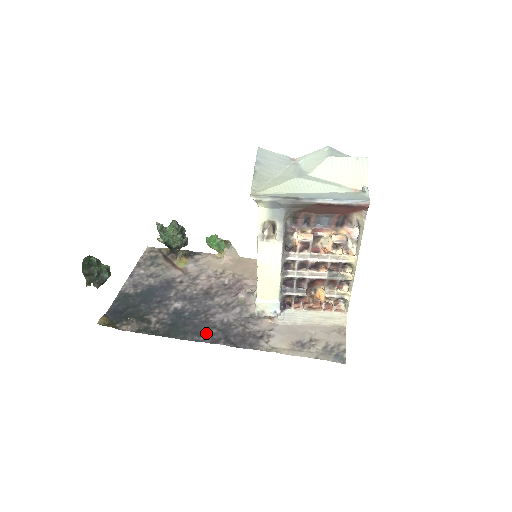
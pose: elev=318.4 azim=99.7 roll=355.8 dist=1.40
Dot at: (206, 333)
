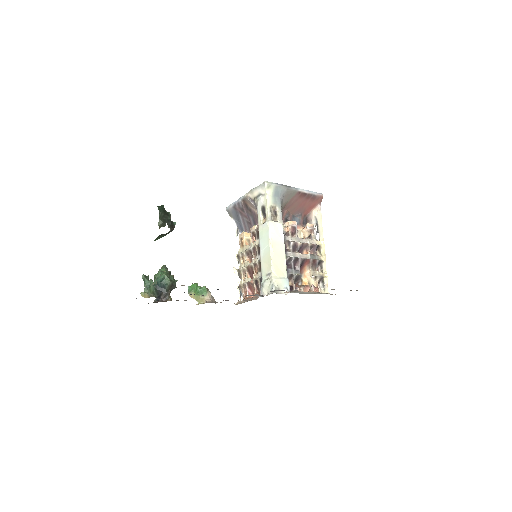
Dot at: occluded
